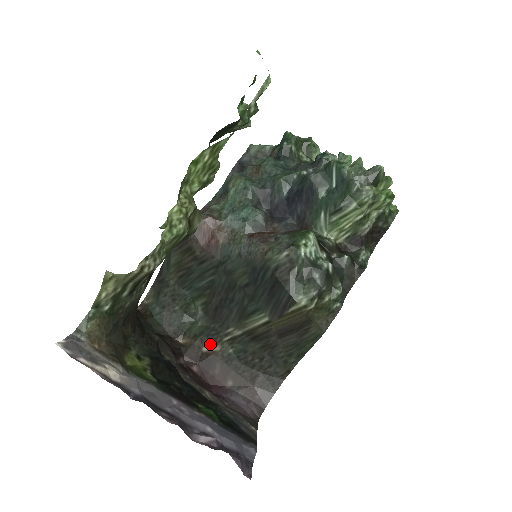
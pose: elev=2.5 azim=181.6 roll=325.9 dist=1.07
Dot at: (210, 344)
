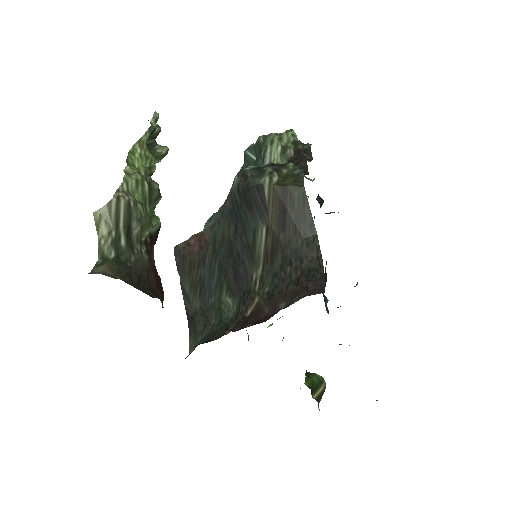
Dot at: (250, 306)
